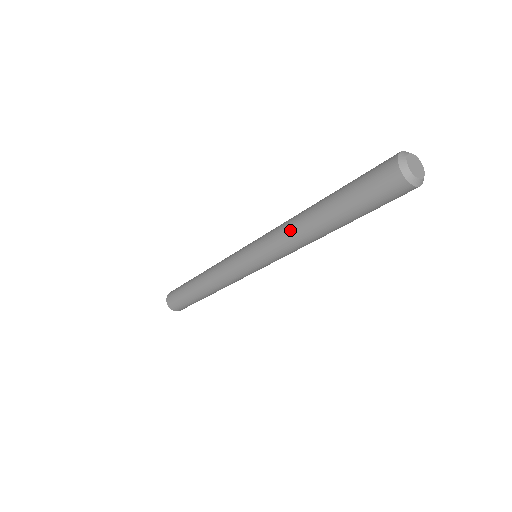
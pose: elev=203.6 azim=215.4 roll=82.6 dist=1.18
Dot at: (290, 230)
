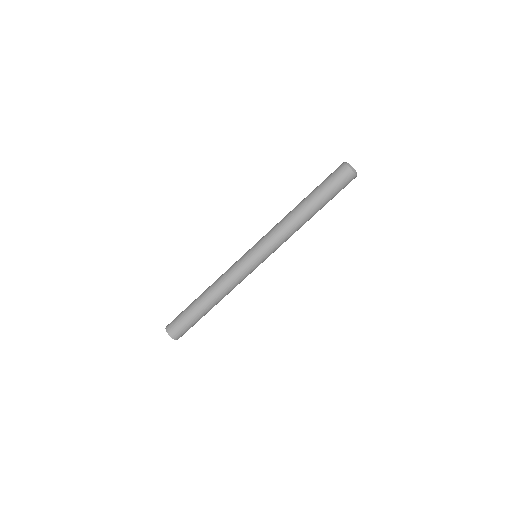
Dot at: (289, 224)
